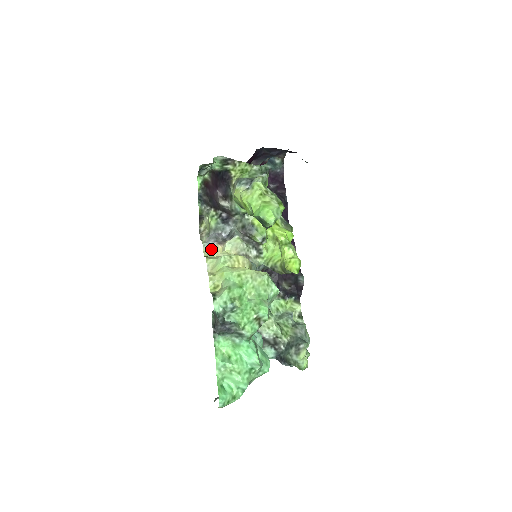
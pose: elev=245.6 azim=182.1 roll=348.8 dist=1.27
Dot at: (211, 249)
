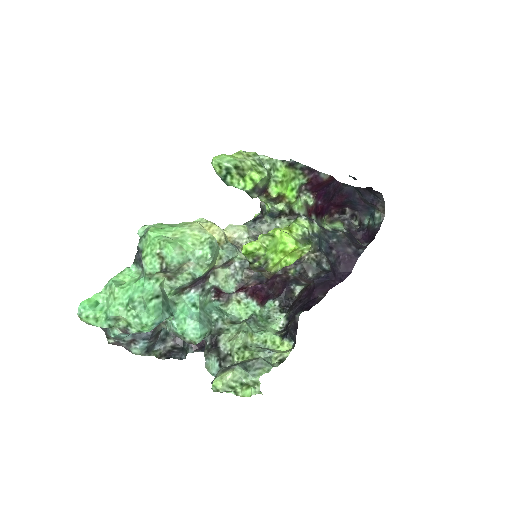
Dot at: occluded
